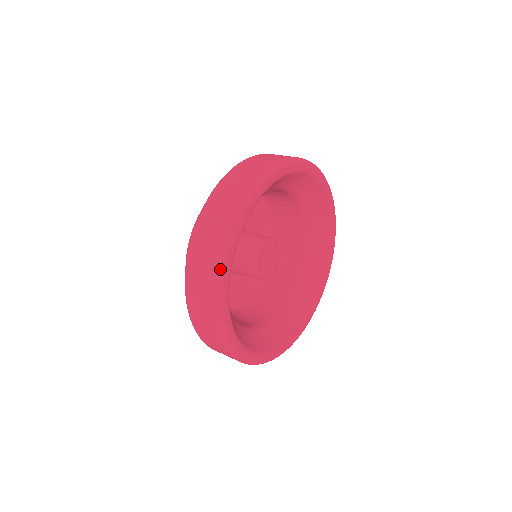
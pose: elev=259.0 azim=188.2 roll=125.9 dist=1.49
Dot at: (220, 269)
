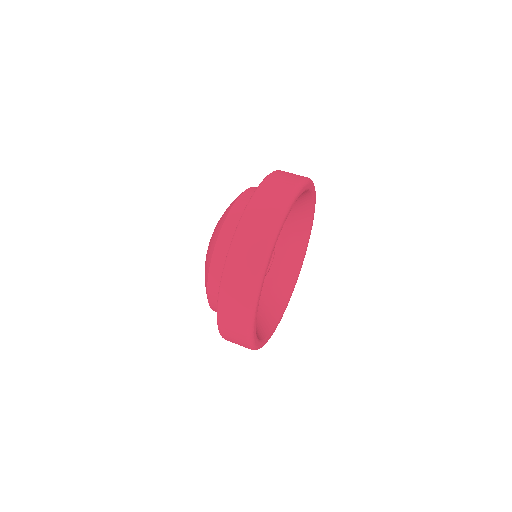
Dot at: (263, 266)
